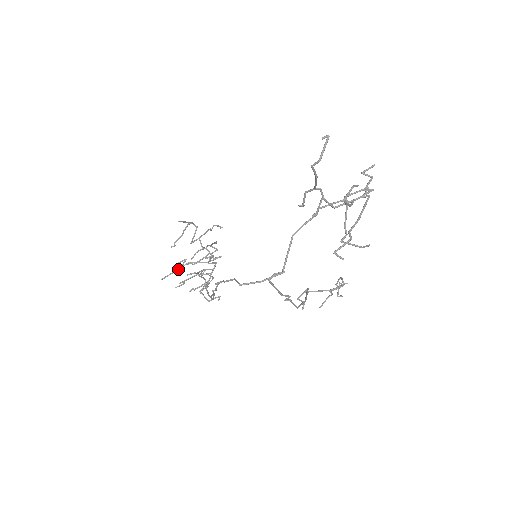
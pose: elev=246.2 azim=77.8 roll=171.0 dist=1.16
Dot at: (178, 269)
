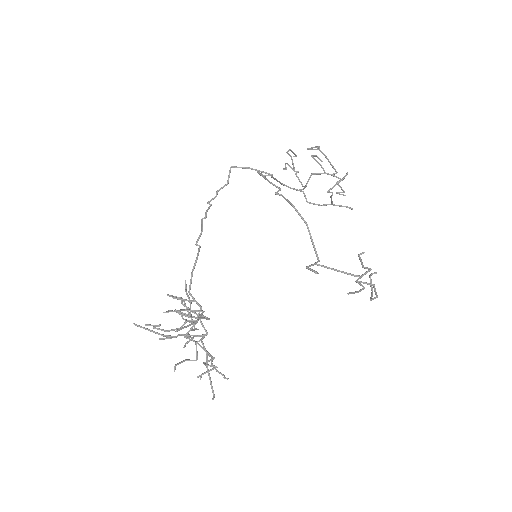
Dot at: (158, 333)
